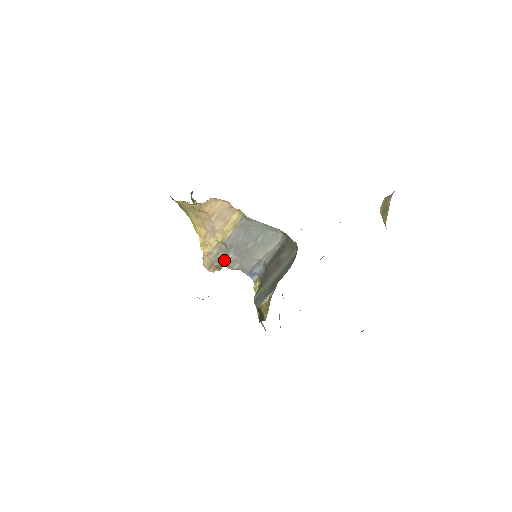
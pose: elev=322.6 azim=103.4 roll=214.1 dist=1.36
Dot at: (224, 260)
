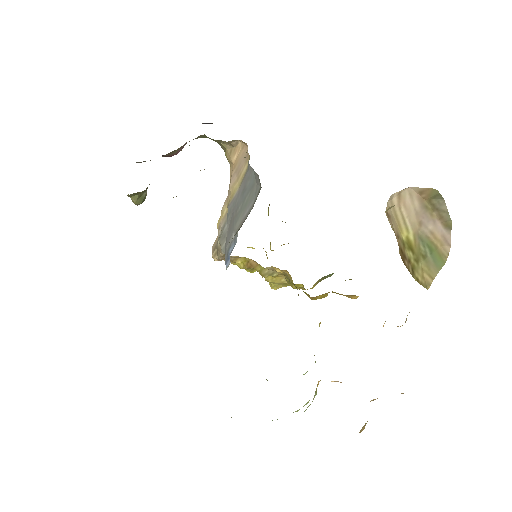
Dot at: occluded
